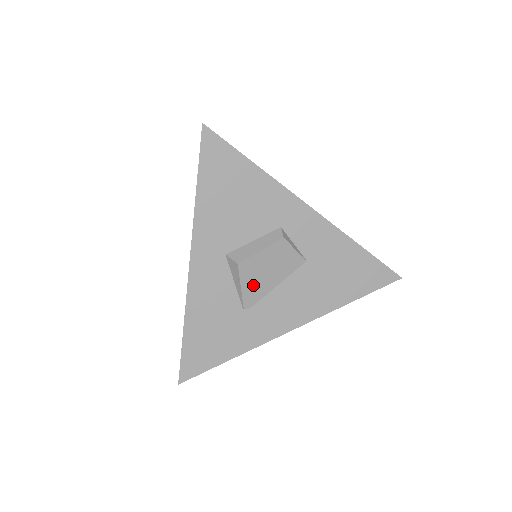
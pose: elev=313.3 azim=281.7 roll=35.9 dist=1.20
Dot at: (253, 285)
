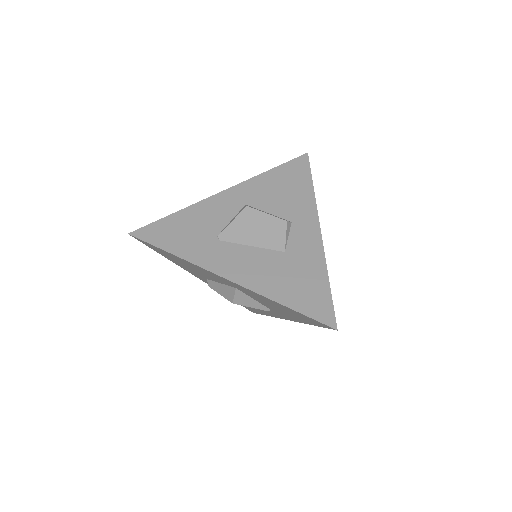
Dot at: (239, 228)
